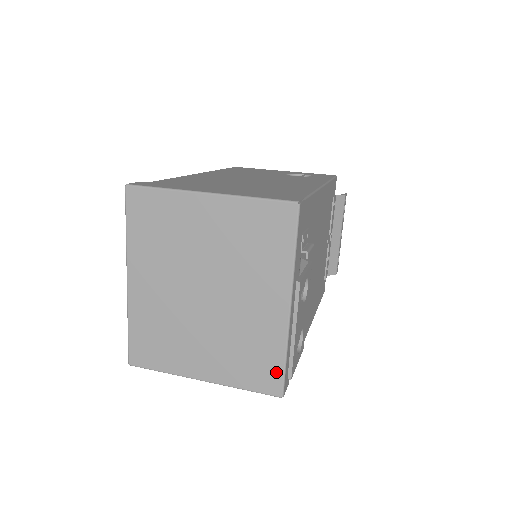
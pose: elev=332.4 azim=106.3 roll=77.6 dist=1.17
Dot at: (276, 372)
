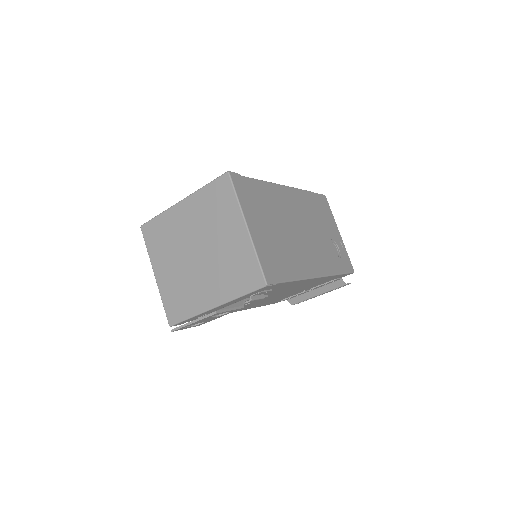
Dot at: (180, 316)
